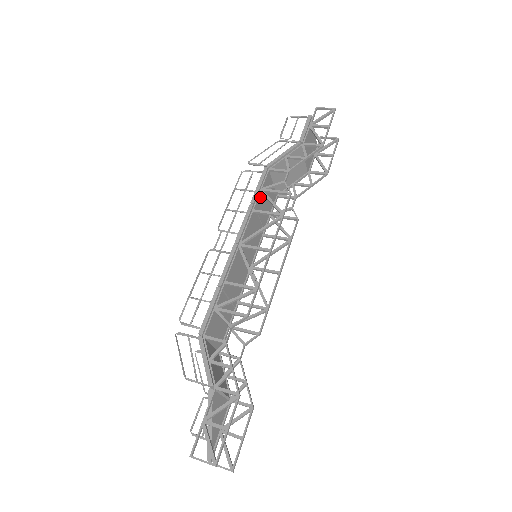
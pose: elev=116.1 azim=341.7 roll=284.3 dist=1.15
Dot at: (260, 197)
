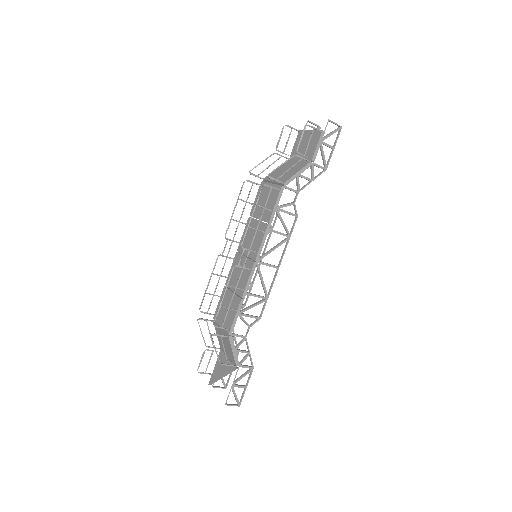
Dot at: (271, 211)
